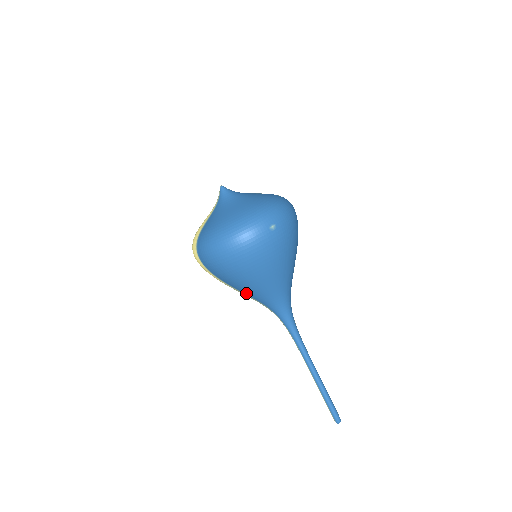
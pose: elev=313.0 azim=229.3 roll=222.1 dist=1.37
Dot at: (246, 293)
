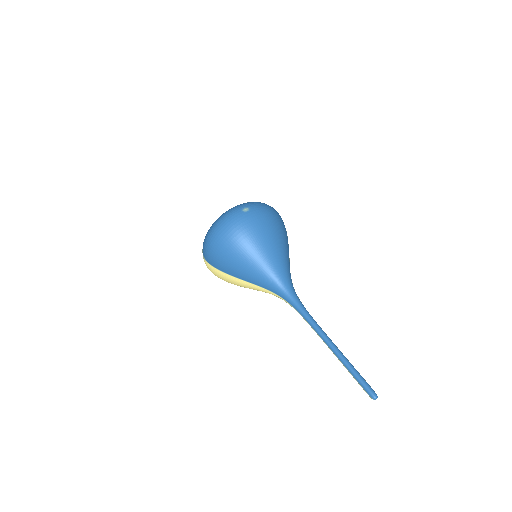
Dot at: (246, 278)
